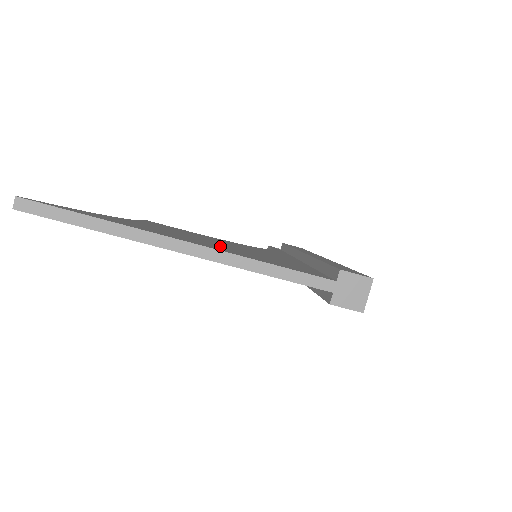
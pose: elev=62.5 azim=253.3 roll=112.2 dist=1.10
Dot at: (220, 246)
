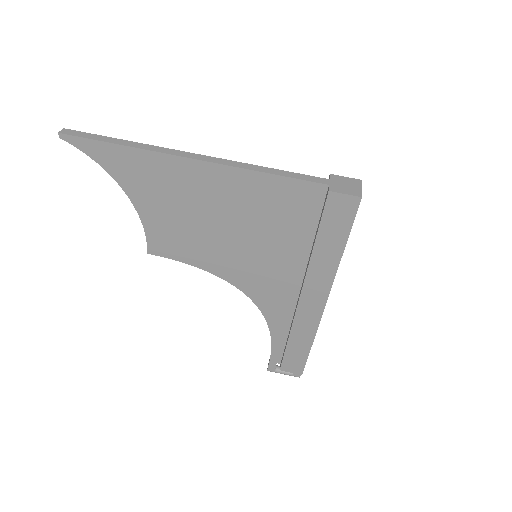
Dot at: occluded
